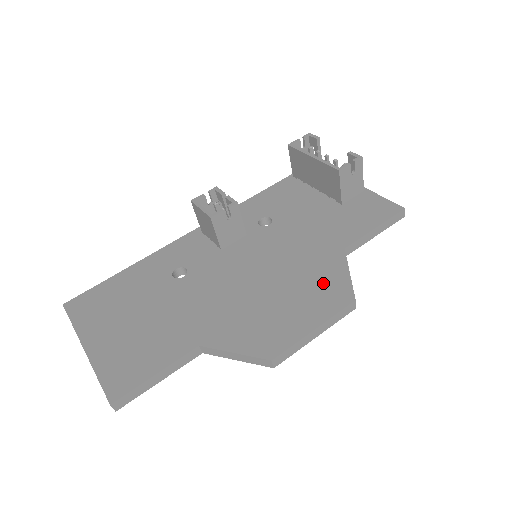
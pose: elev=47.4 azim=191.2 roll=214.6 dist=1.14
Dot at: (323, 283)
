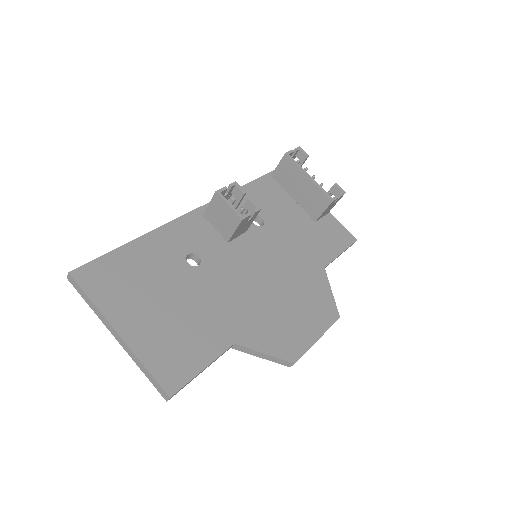
Dot at: (316, 298)
